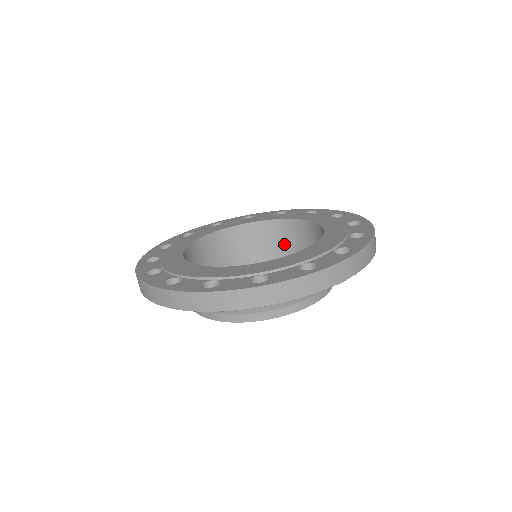
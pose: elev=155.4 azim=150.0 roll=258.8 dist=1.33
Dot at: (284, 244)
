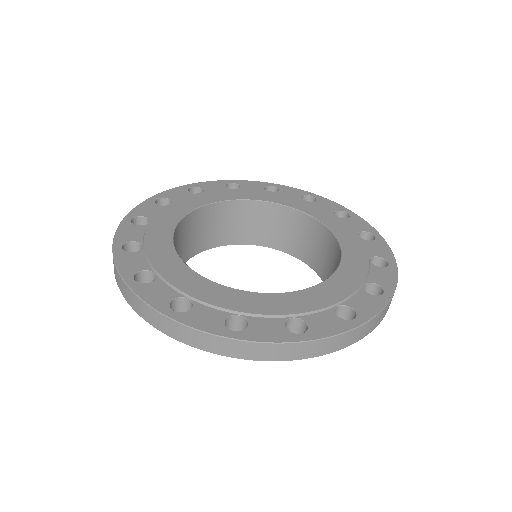
Dot at: (219, 228)
